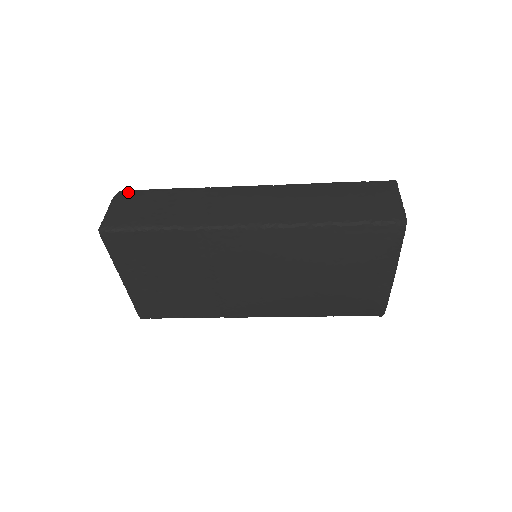
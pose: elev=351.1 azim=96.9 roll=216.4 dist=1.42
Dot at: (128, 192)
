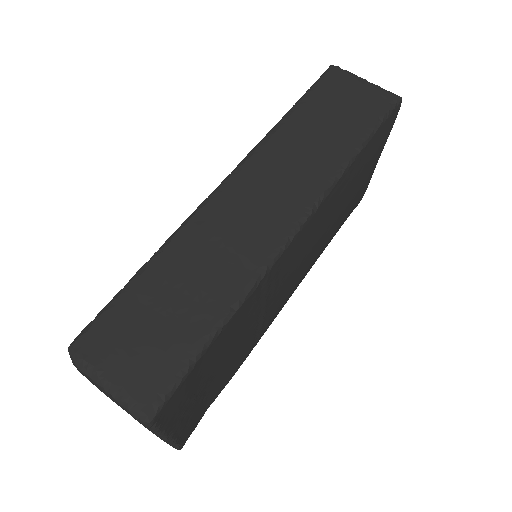
Dot at: (88, 335)
